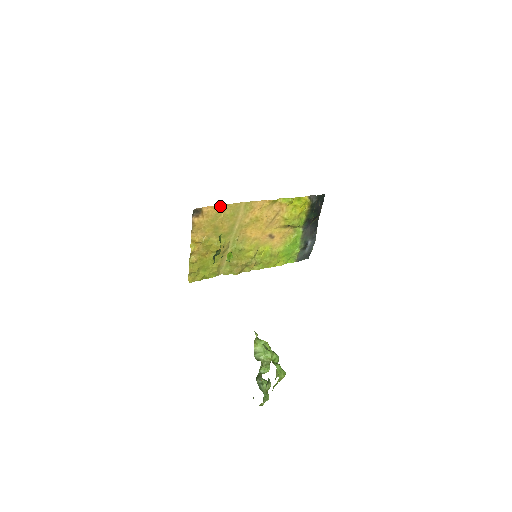
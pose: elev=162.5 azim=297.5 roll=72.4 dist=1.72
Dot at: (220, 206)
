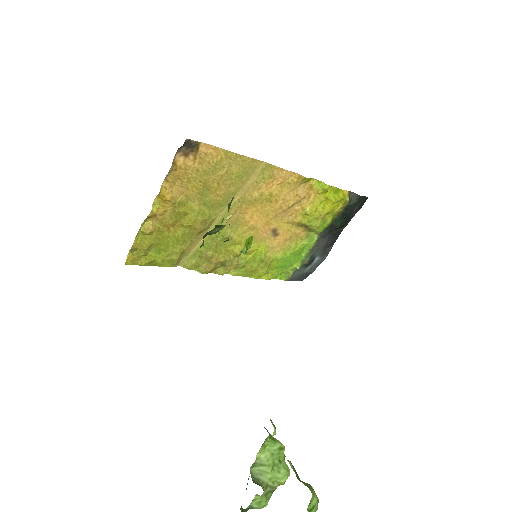
Dot at: (228, 153)
